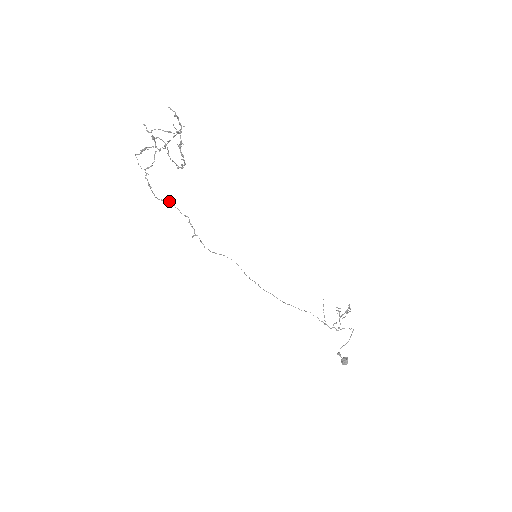
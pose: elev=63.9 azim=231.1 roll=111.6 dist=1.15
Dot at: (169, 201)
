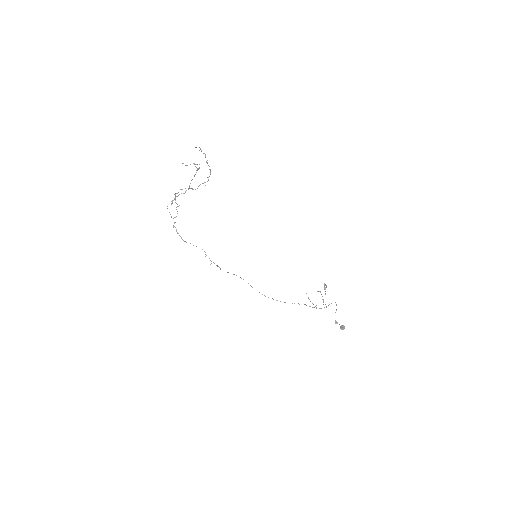
Dot at: occluded
